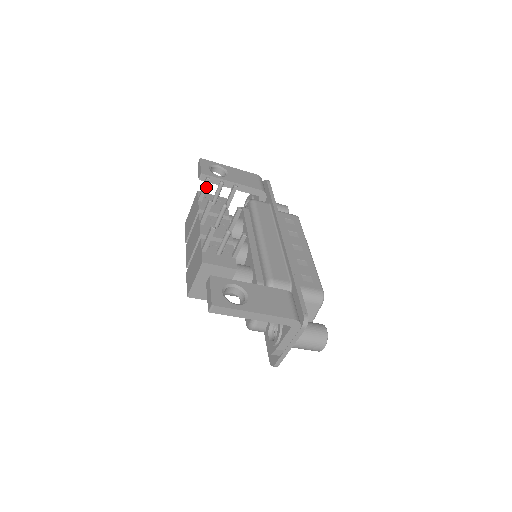
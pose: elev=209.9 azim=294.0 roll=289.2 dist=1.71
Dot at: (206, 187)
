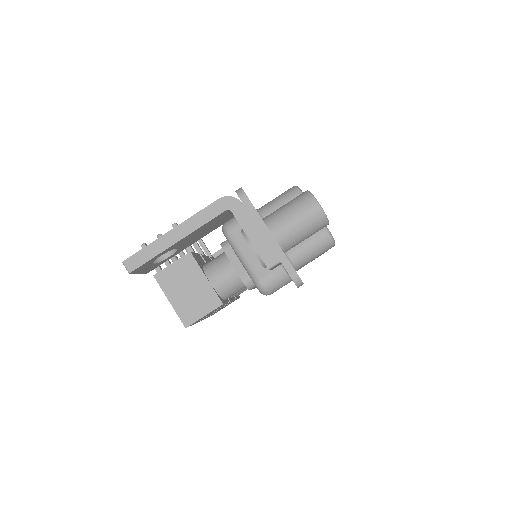
Dot at: occluded
